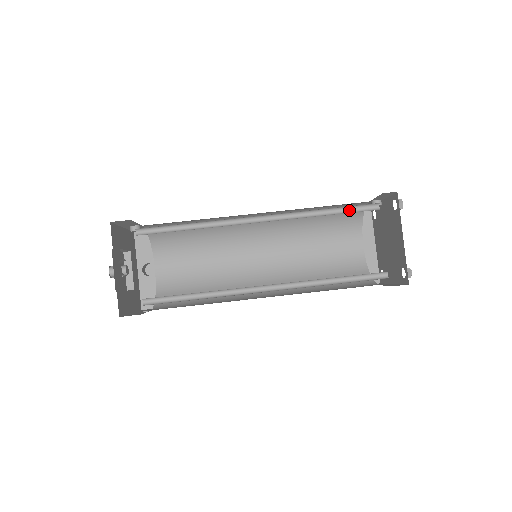
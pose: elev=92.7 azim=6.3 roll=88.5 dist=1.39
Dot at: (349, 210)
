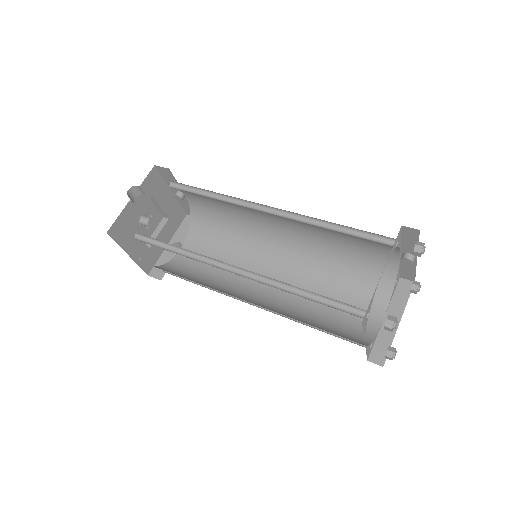
Dot at: (361, 236)
